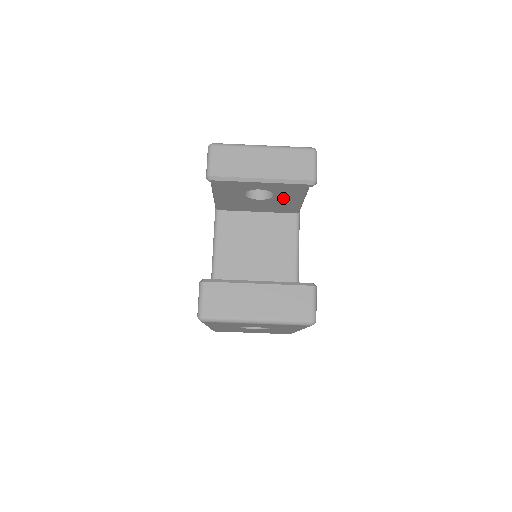
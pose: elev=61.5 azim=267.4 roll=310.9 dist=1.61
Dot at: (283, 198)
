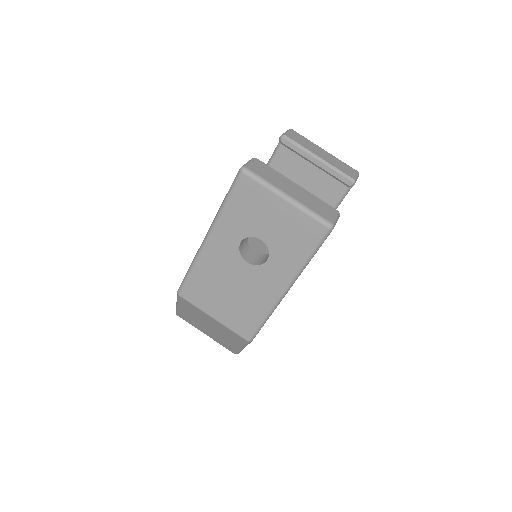
Dot at: occluded
